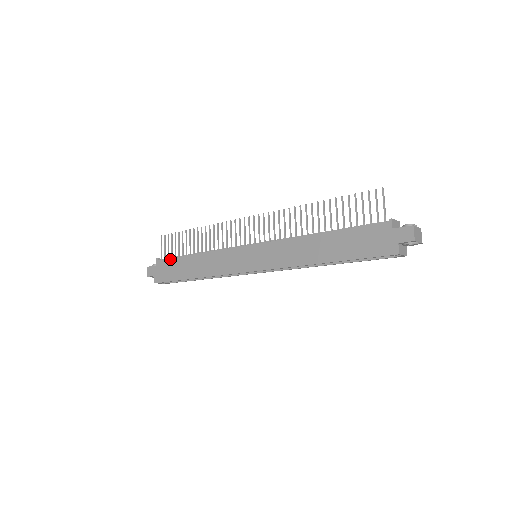
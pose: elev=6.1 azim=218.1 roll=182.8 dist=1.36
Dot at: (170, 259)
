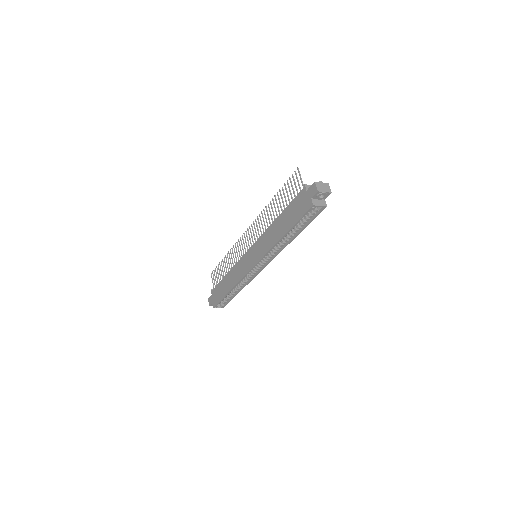
Dot at: (217, 286)
